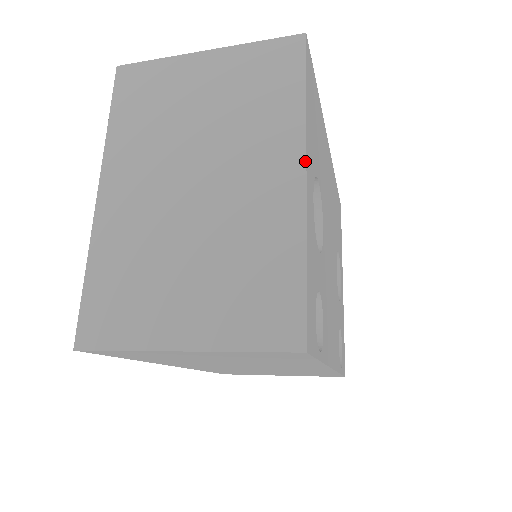
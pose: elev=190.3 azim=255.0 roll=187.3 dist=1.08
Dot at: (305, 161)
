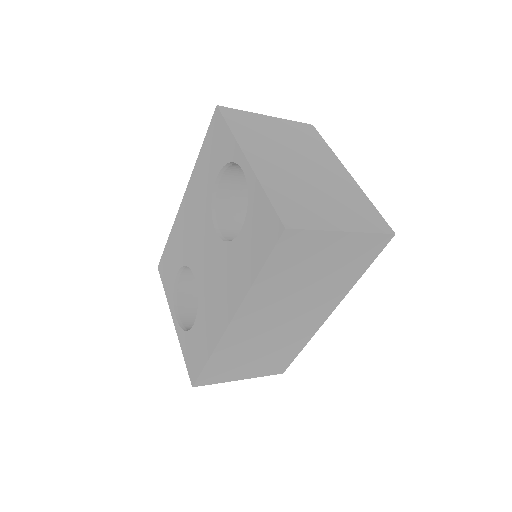
Dot at: (346, 169)
